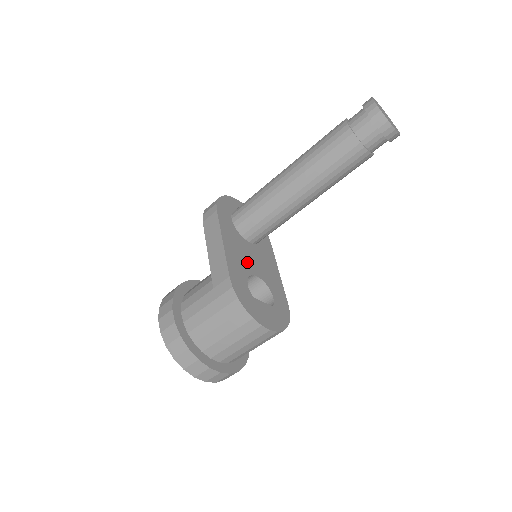
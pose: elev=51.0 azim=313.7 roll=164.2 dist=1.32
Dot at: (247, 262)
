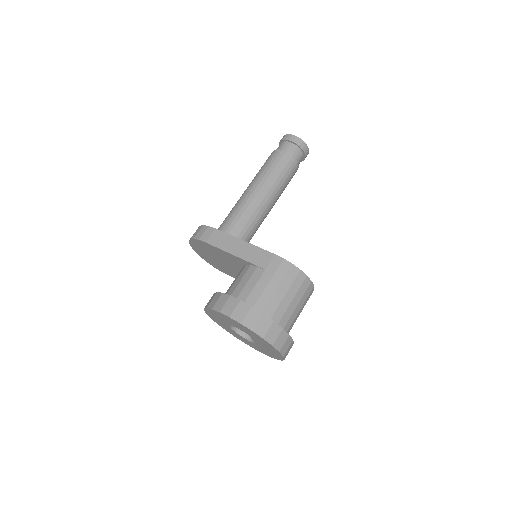
Dot at: occluded
